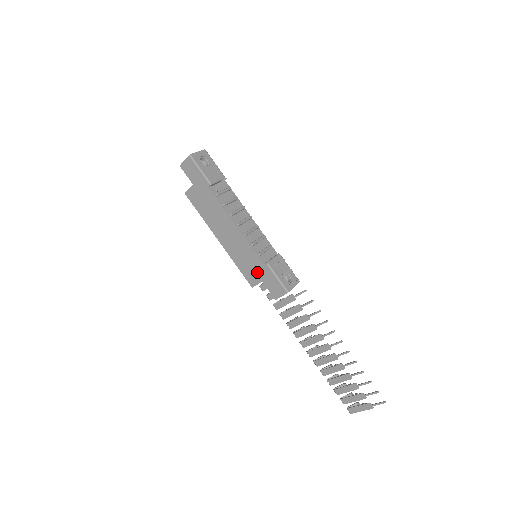
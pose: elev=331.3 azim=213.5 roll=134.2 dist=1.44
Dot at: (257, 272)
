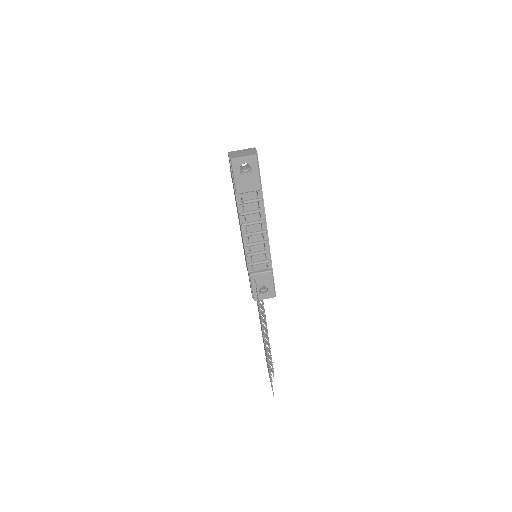
Dot at: occluded
